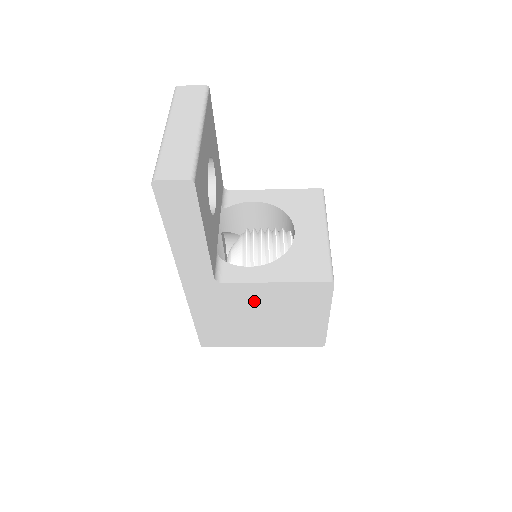
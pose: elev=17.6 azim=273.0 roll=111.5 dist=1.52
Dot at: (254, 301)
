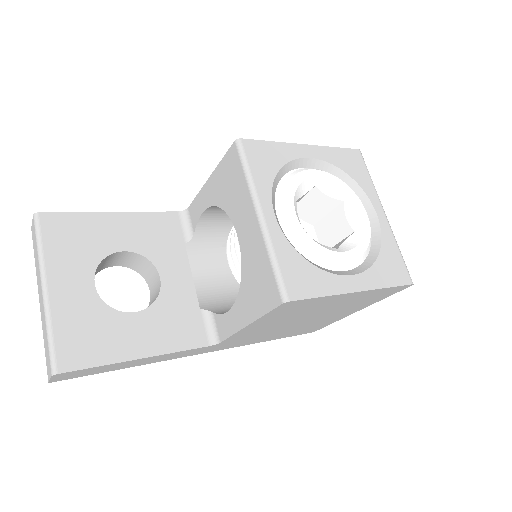
Dot at: (268, 327)
